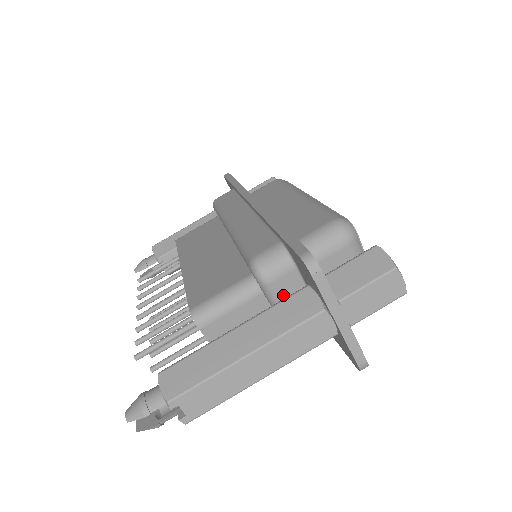
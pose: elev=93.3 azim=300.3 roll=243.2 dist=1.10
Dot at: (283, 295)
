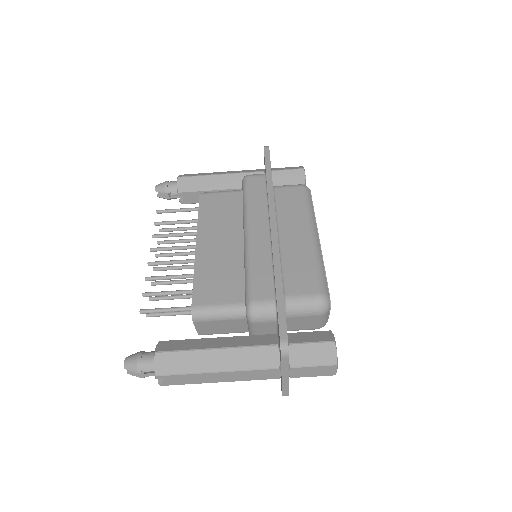
Dot at: (259, 329)
